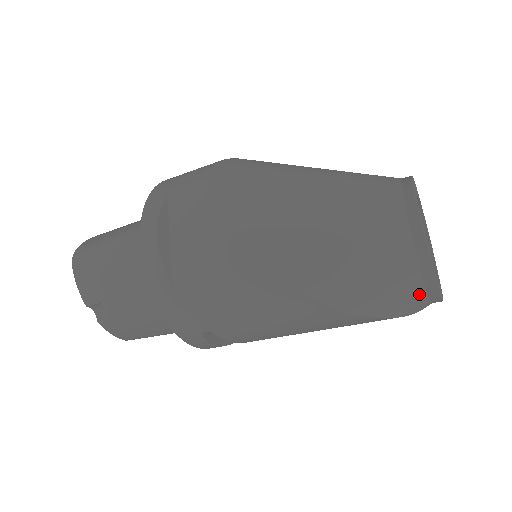
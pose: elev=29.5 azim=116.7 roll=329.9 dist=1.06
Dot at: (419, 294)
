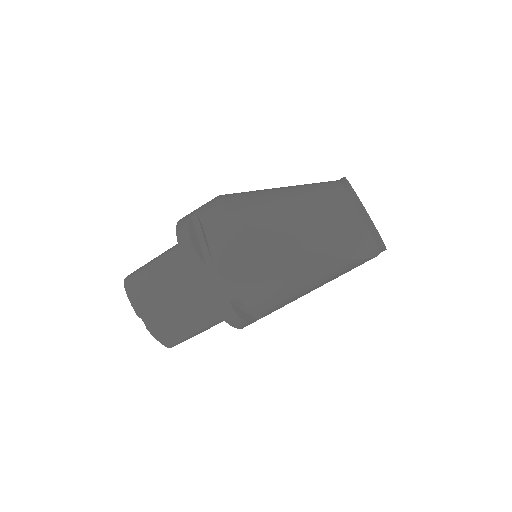
Dot at: (367, 238)
